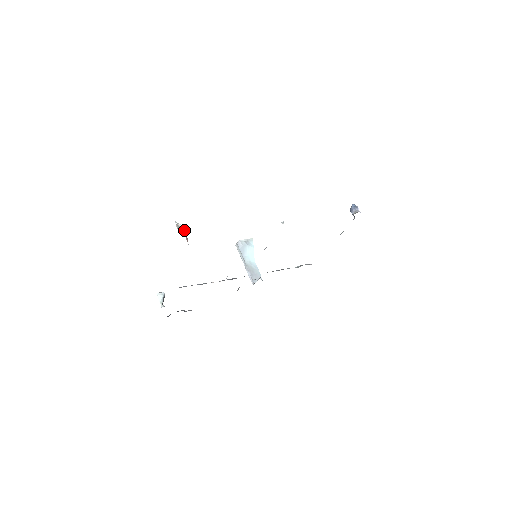
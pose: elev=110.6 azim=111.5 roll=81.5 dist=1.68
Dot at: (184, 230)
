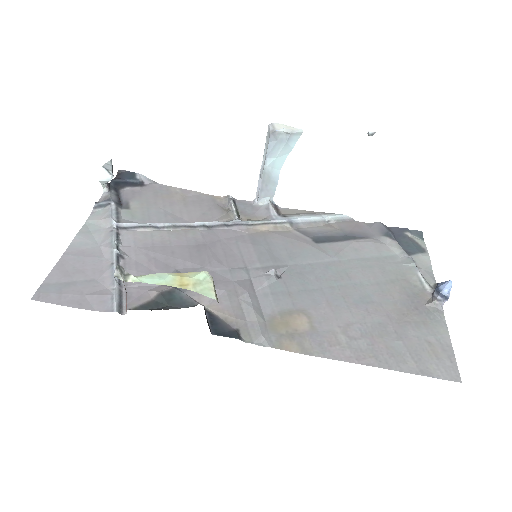
Dot at: (126, 293)
